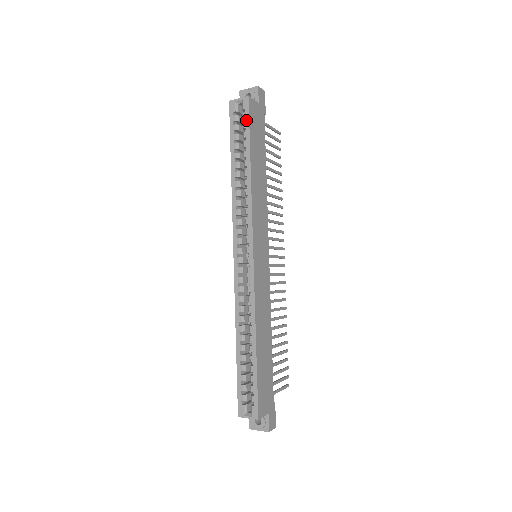
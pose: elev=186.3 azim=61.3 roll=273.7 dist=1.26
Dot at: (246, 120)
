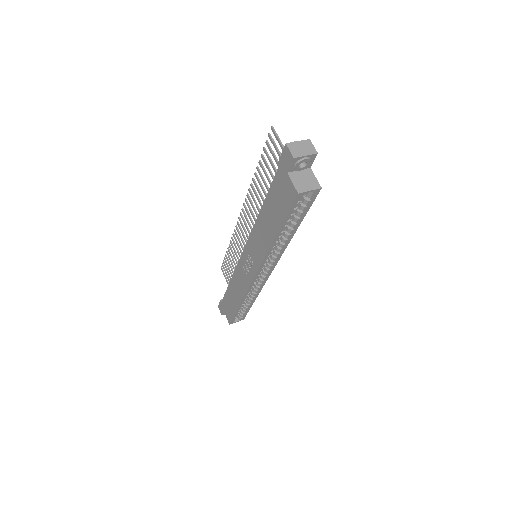
Dot at: (309, 206)
